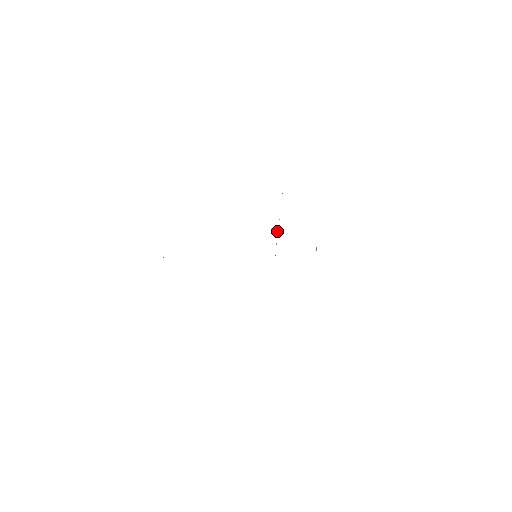
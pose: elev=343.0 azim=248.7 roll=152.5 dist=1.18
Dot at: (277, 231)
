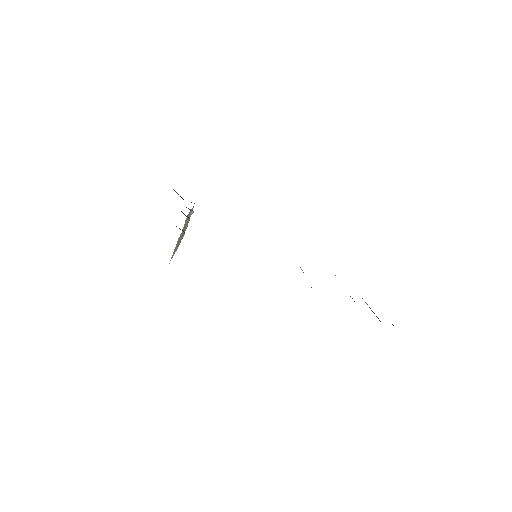
Dot at: occluded
